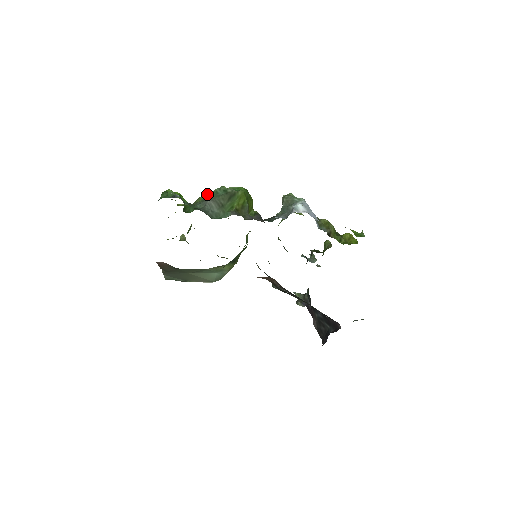
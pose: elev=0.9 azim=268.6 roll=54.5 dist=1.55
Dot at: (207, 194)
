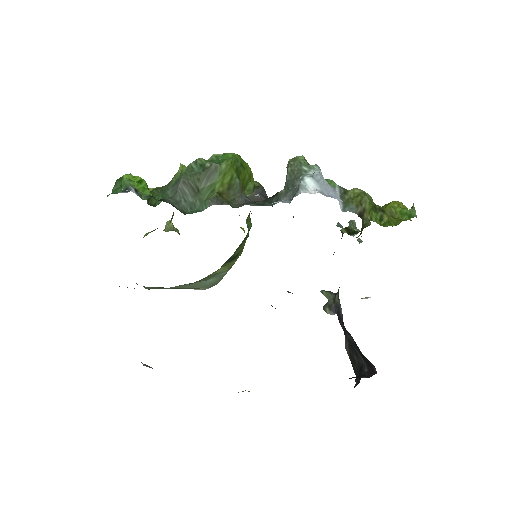
Dot at: (182, 170)
